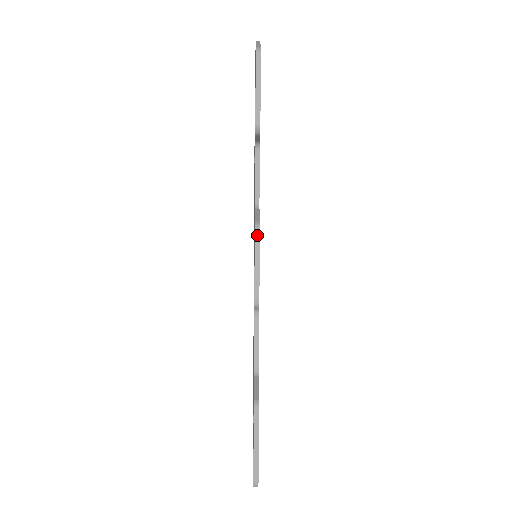
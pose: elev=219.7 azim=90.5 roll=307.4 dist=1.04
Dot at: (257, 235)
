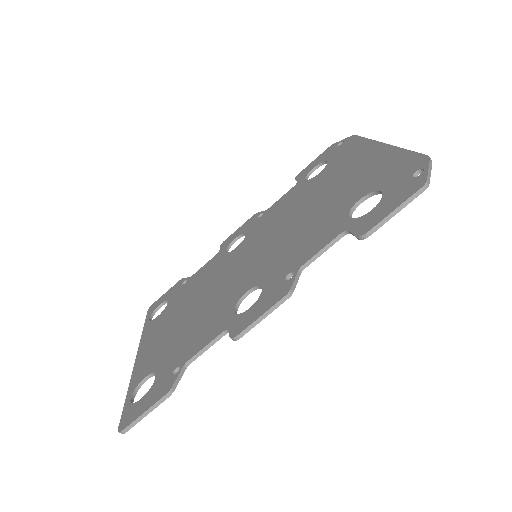
Dot at: (283, 300)
